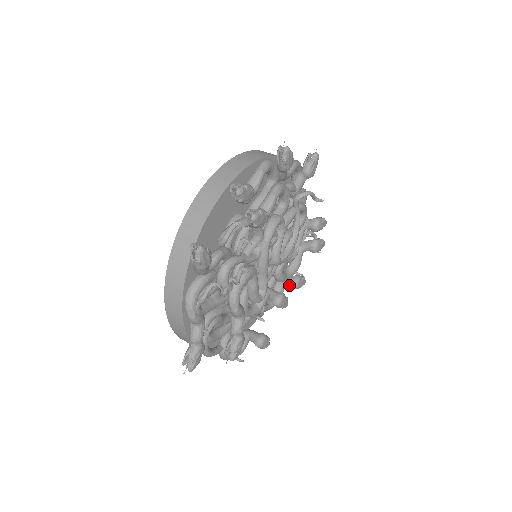
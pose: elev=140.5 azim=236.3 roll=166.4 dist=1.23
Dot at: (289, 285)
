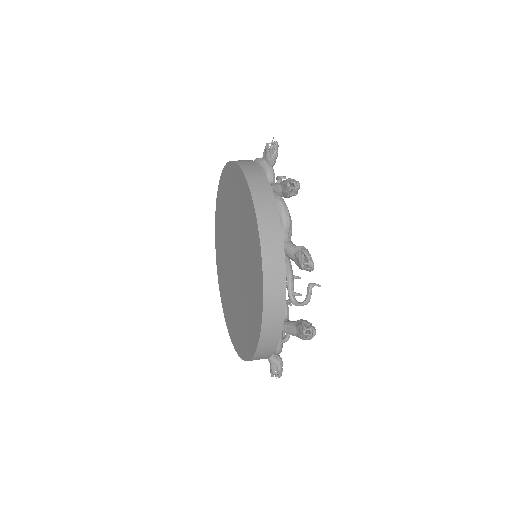
Dot at: occluded
